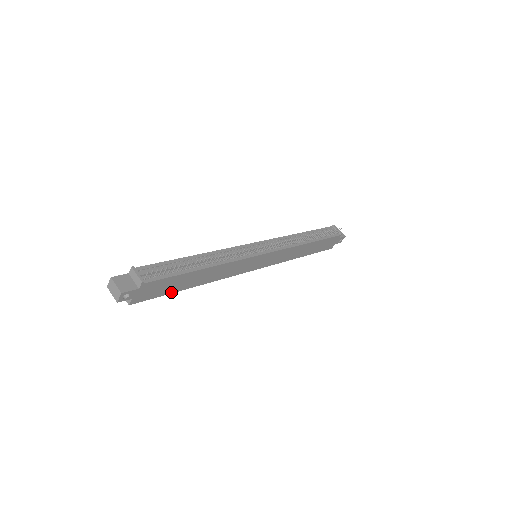
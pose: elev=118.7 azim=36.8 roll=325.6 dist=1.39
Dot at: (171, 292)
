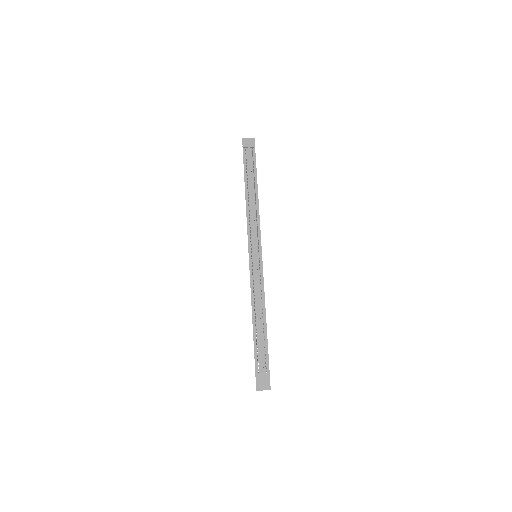
Dot at: occluded
